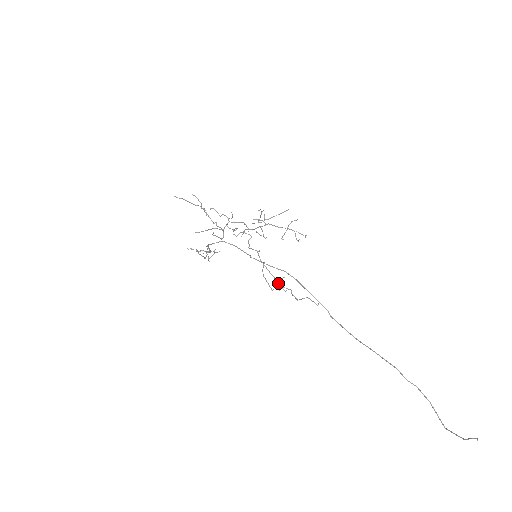
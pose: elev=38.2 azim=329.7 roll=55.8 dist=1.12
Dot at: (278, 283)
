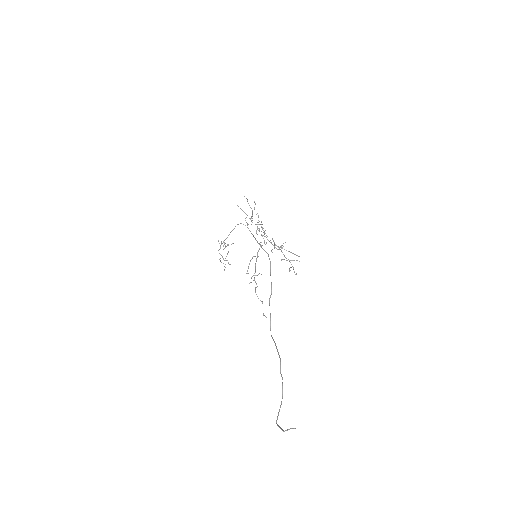
Dot at: occluded
